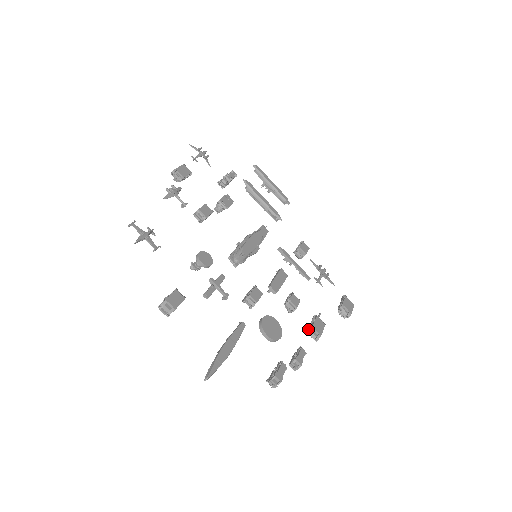
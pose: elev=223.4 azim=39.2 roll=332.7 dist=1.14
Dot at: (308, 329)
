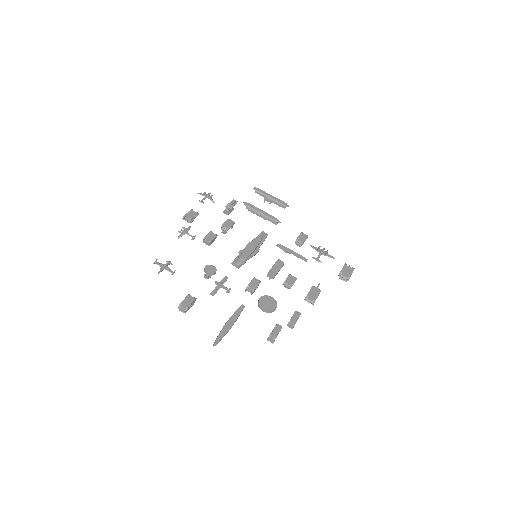
Dot at: (305, 297)
